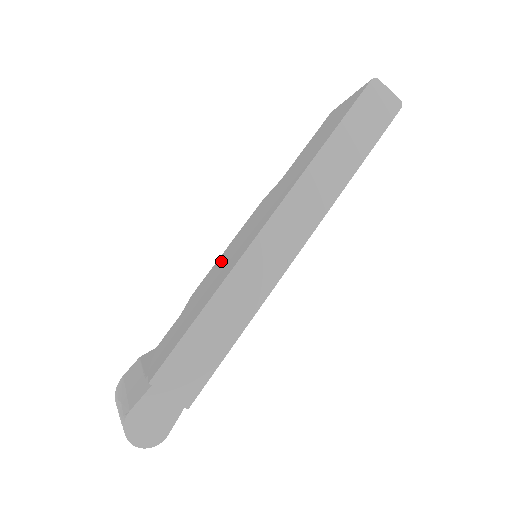
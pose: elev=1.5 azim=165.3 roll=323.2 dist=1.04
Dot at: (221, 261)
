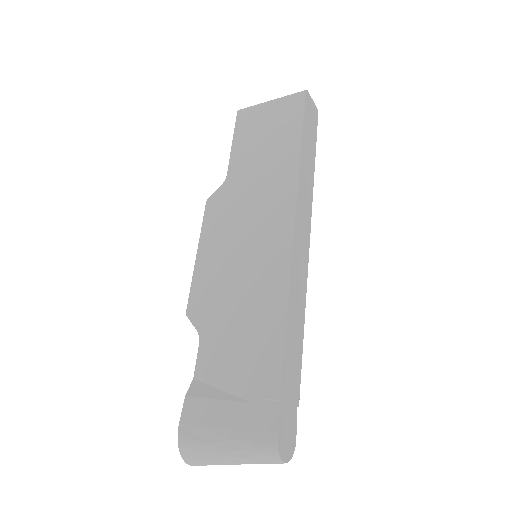
Dot at: (217, 270)
